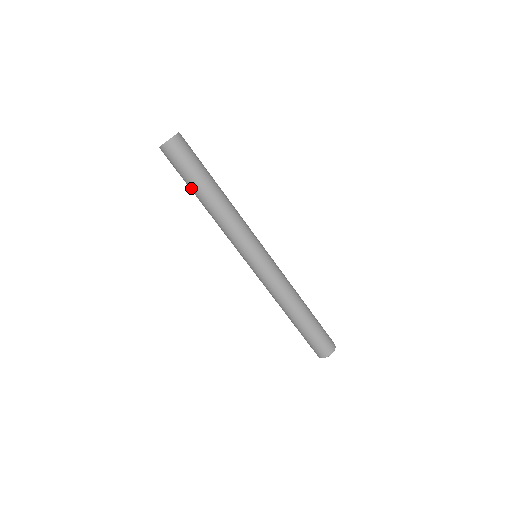
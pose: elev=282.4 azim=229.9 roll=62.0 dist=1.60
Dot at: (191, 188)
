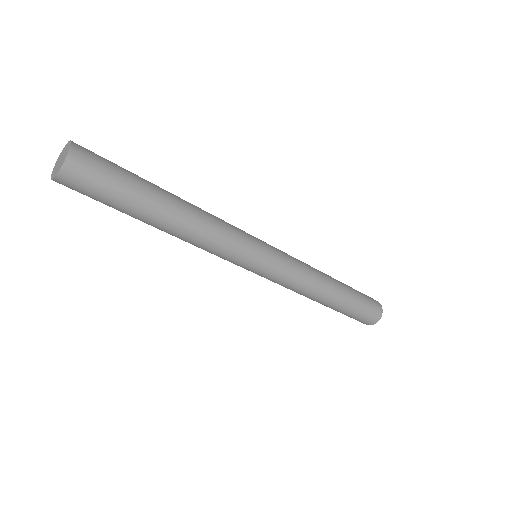
Dot at: (138, 211)
